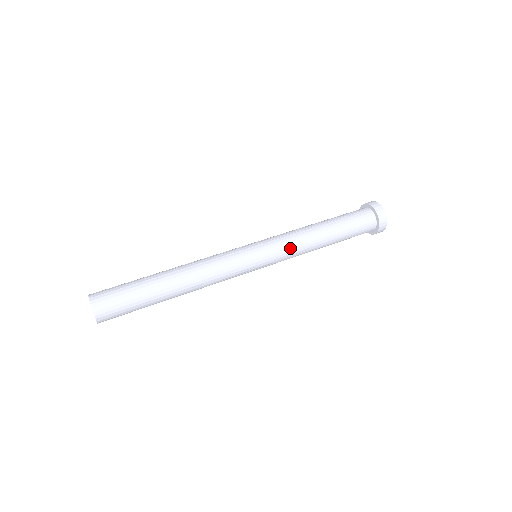
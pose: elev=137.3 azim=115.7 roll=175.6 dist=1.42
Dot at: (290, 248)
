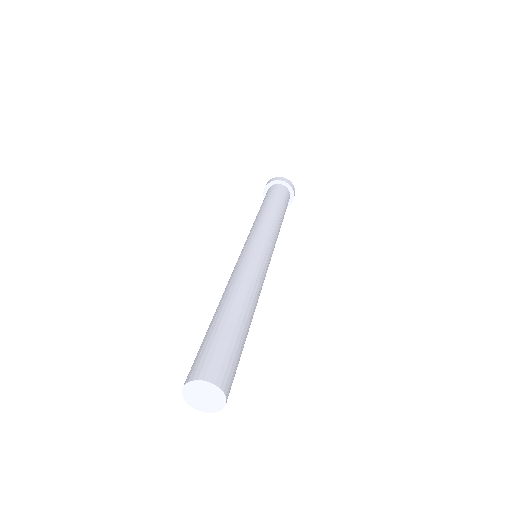
Dot at: (267, 227)
